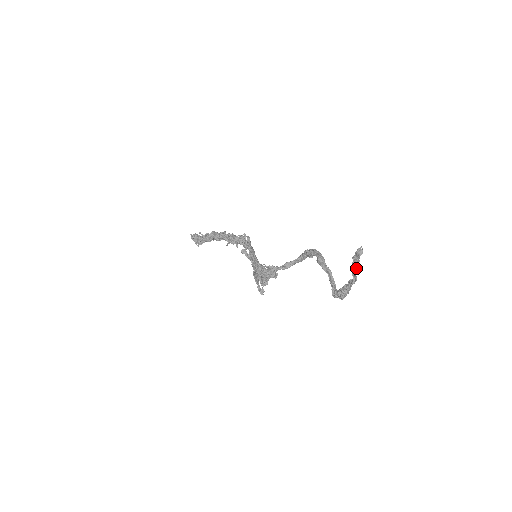
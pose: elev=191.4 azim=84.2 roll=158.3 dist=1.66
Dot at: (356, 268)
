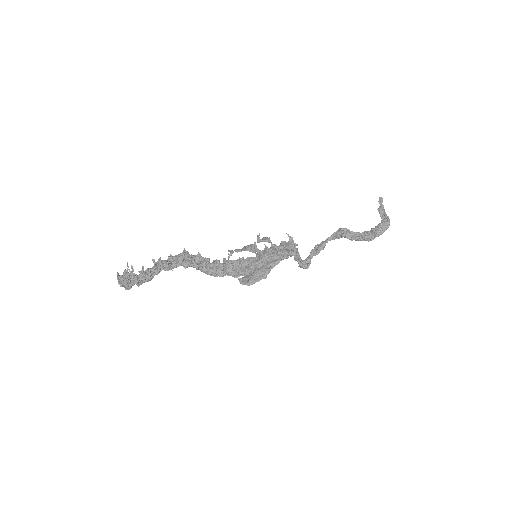
Dot at: (384, 210)
